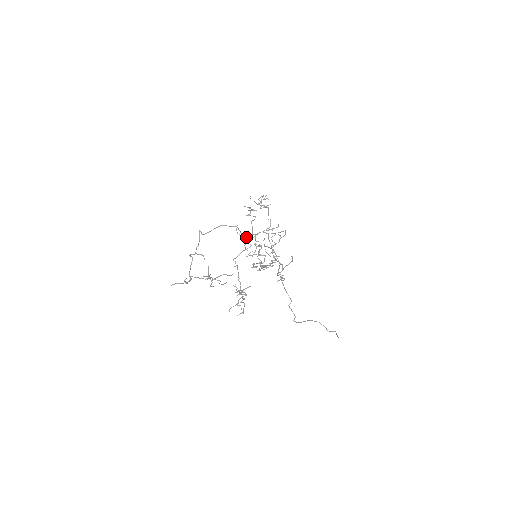
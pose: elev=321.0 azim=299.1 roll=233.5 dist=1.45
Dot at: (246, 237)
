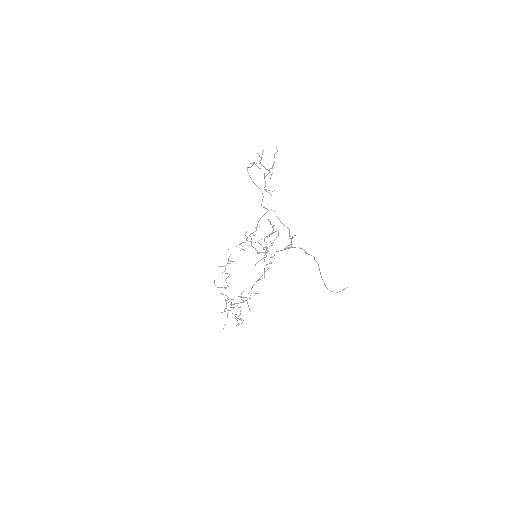
Dot at: (263, 207)
